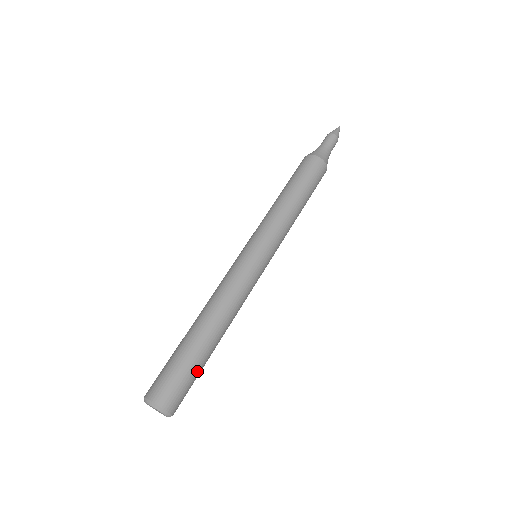
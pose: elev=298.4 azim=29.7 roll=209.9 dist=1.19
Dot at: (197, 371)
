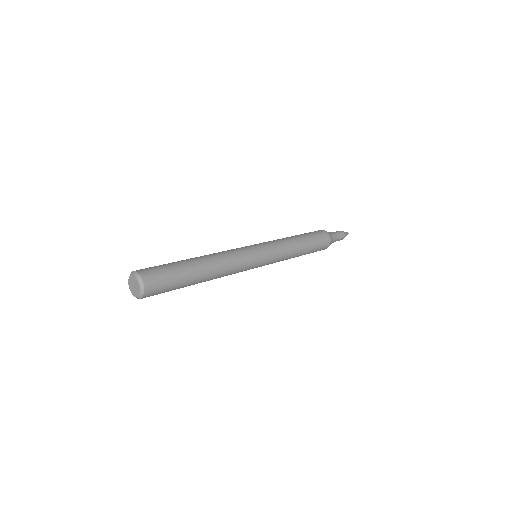
Dot at: (178, 279)
